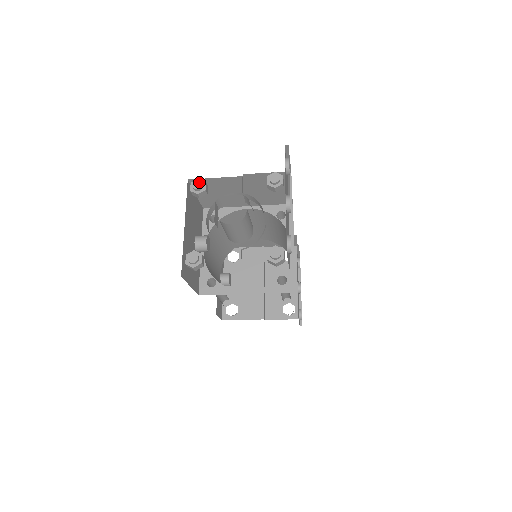
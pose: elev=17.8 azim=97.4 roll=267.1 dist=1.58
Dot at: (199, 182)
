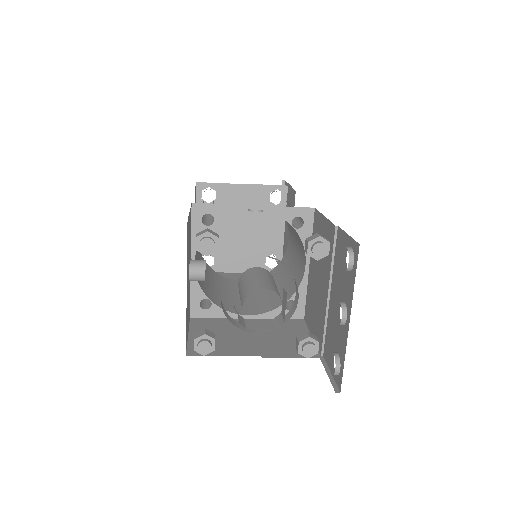
Dot at: (210, 242)
